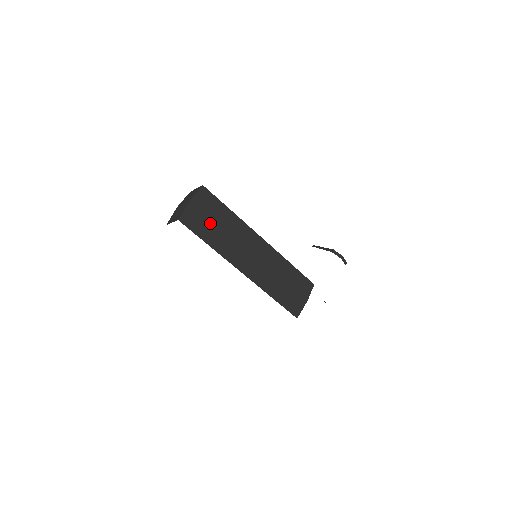
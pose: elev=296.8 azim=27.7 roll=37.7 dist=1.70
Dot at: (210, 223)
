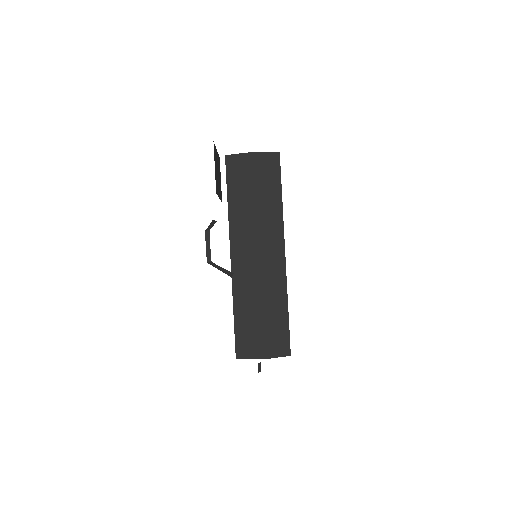
Dot at: (250, 187)
